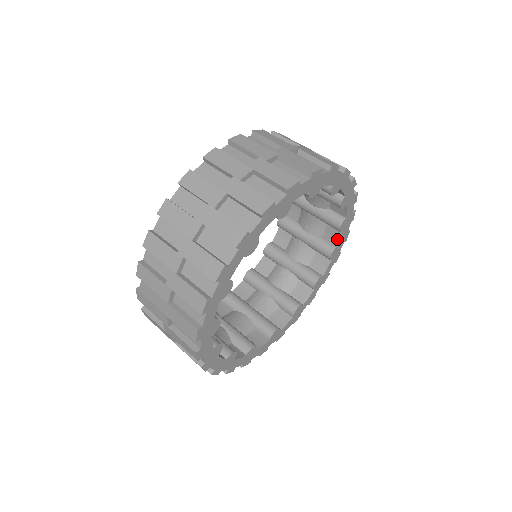
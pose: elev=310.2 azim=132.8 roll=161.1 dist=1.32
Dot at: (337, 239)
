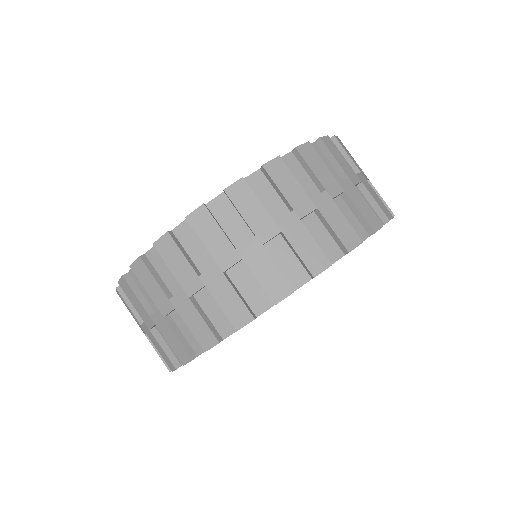
Dot at: occluded
